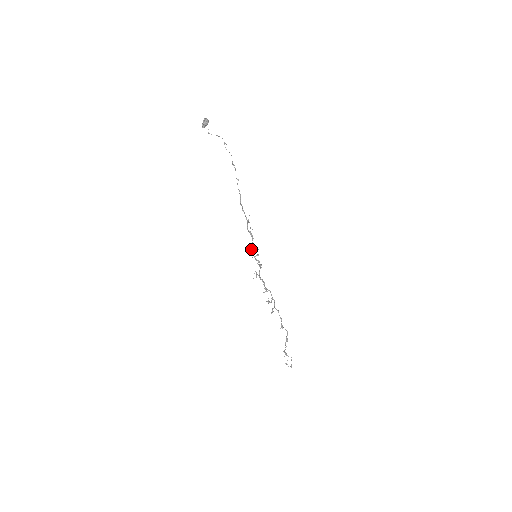
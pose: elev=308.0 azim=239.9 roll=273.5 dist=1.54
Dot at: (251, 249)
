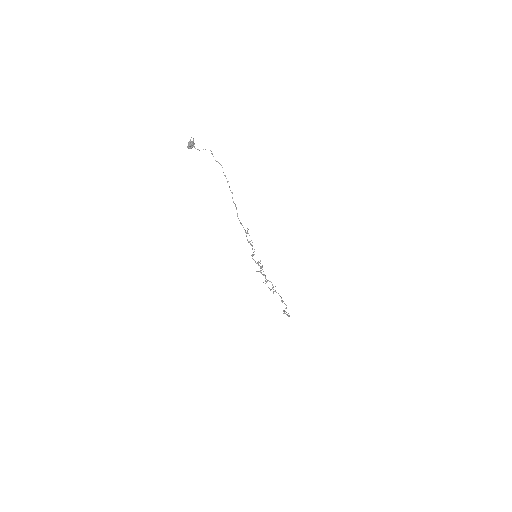
Dot at: occluded
